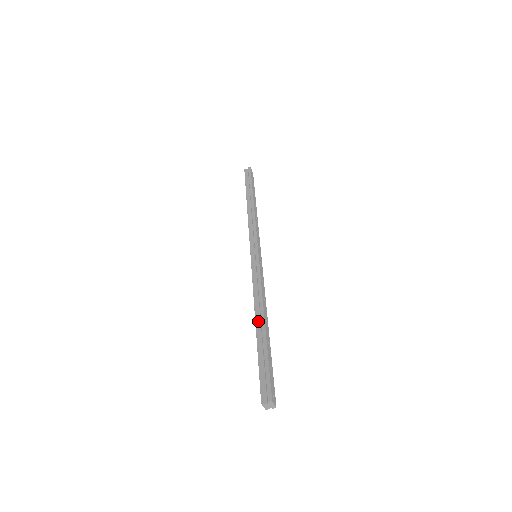
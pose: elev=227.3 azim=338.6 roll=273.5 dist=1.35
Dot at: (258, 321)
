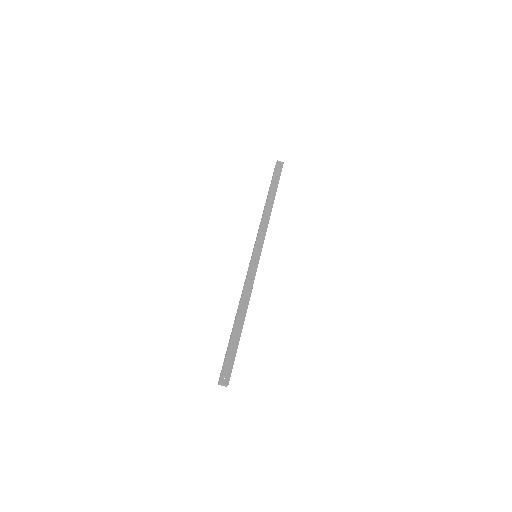
Dot at: (236, 318)
